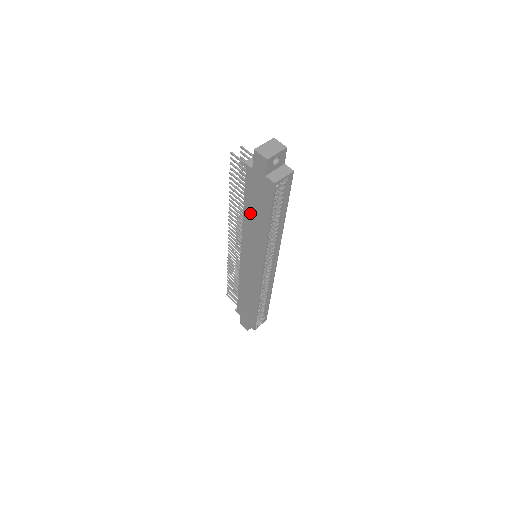
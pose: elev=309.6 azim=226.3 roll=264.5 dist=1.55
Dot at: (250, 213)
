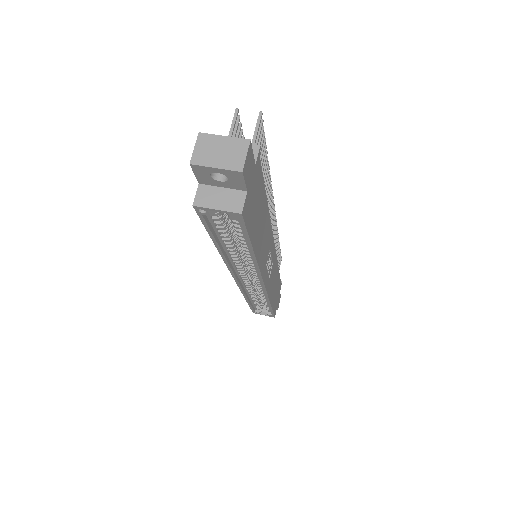
Dot at: occluded
